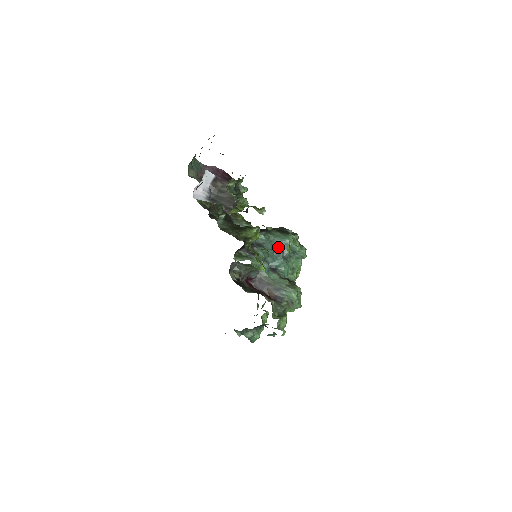
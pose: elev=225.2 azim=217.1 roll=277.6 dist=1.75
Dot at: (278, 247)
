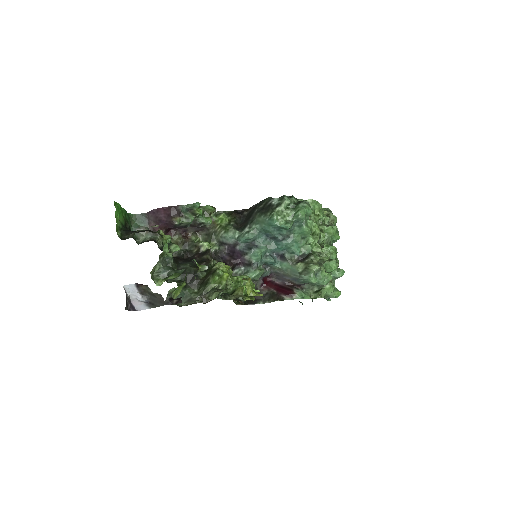
Dot at: (270, 233)
